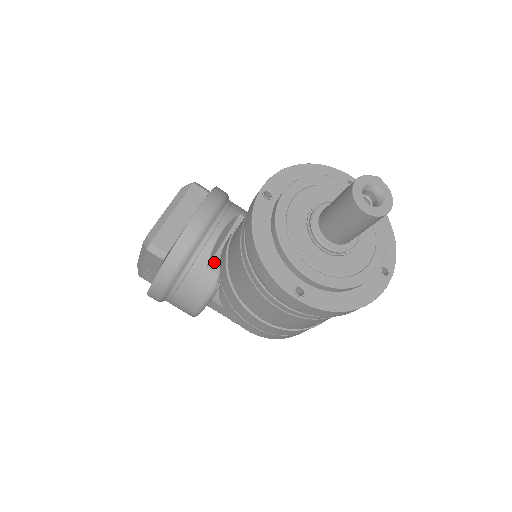
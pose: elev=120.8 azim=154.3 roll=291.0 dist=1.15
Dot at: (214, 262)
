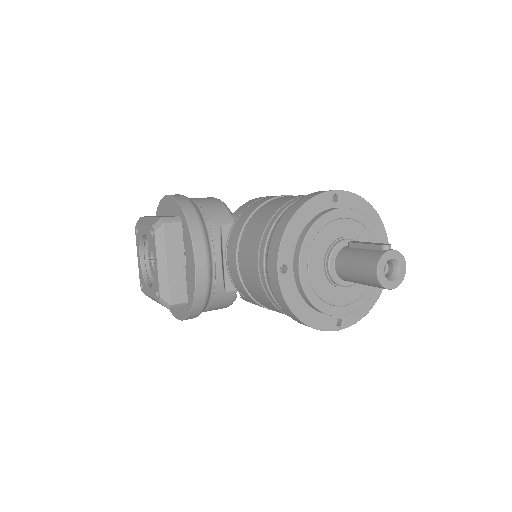
Dot at: (227, 283)
